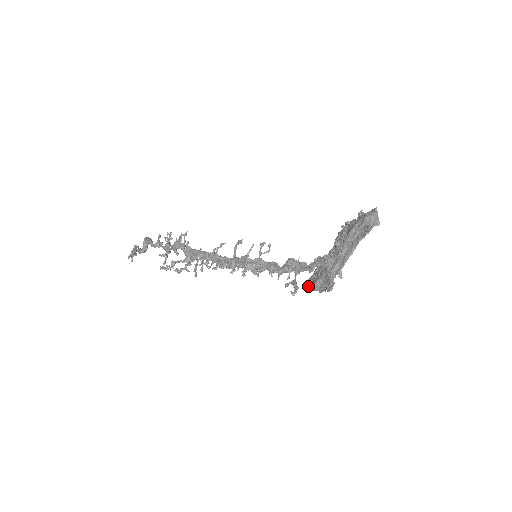
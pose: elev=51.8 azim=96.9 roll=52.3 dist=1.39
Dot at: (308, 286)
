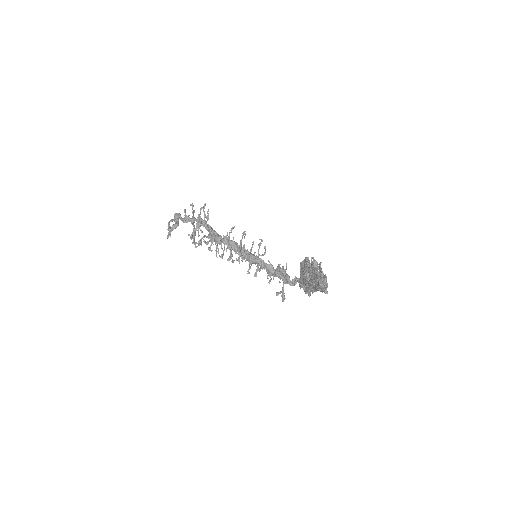
Dot at: (300, 271)
